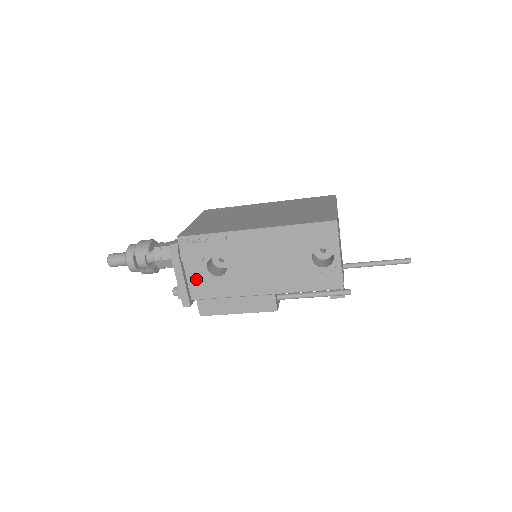
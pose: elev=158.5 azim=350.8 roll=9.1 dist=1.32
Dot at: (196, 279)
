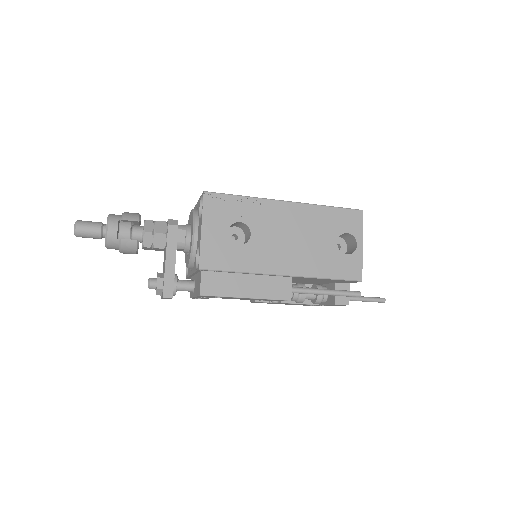
Dot at: (212, 243)
